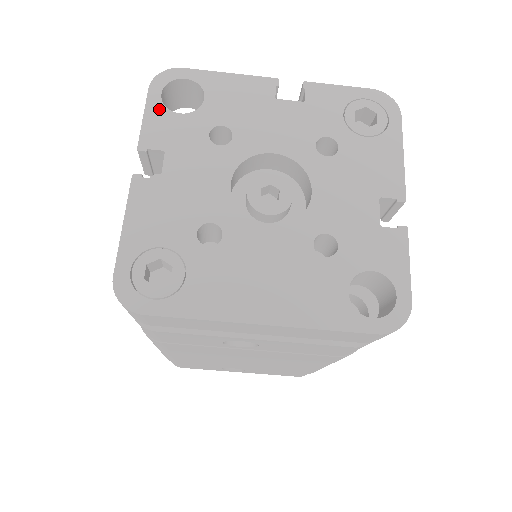
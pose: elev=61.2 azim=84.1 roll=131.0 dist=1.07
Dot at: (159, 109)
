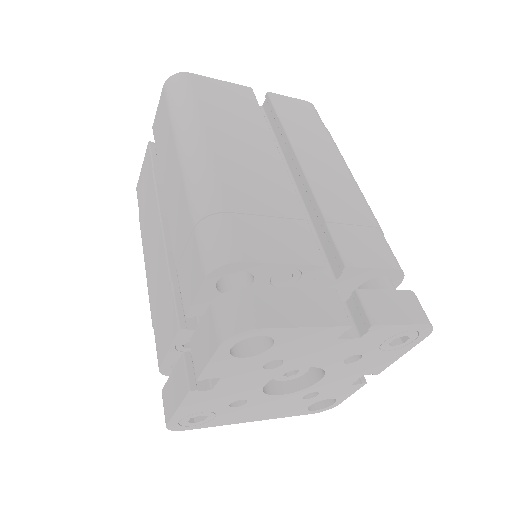
Dot at: (225, 358)
